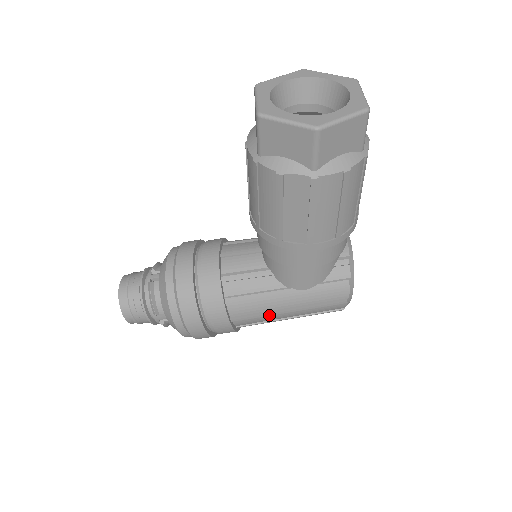
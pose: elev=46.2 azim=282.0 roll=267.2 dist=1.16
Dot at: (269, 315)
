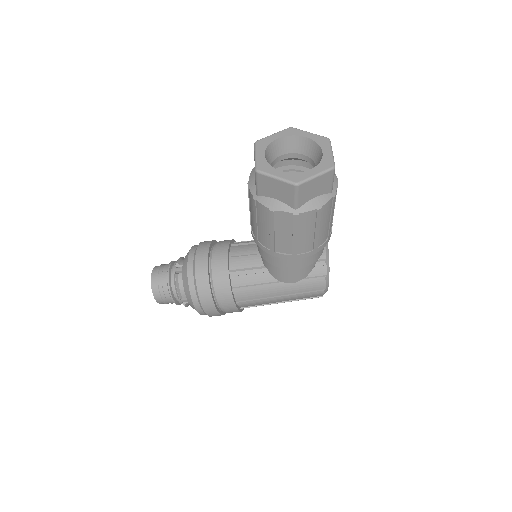
Dot at: (265, 300)
